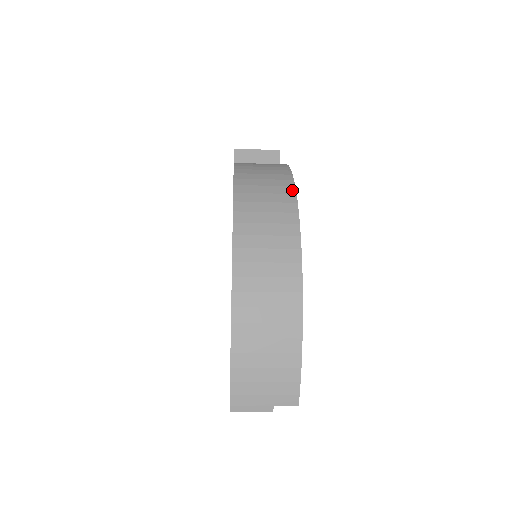
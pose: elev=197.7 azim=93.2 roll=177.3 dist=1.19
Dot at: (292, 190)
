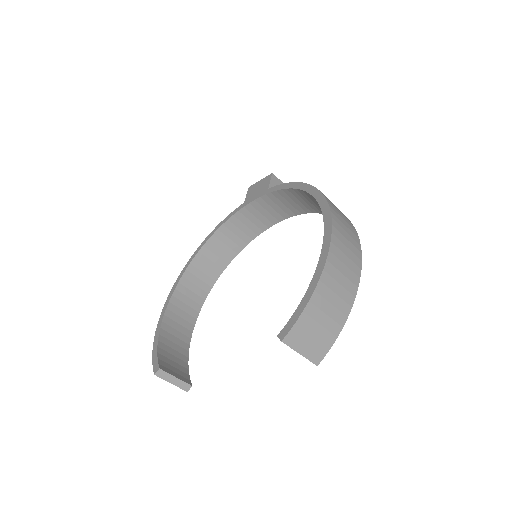
Dot at: occluded
